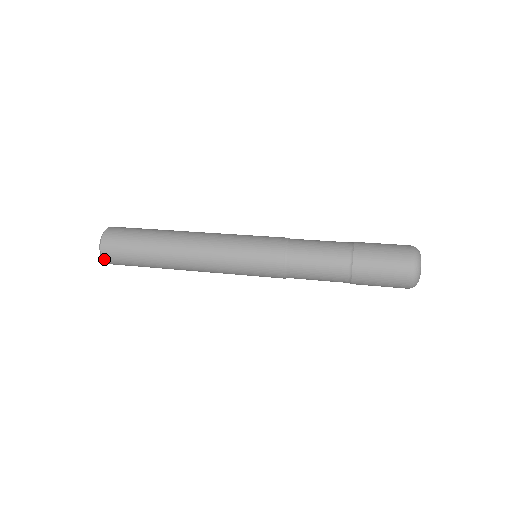
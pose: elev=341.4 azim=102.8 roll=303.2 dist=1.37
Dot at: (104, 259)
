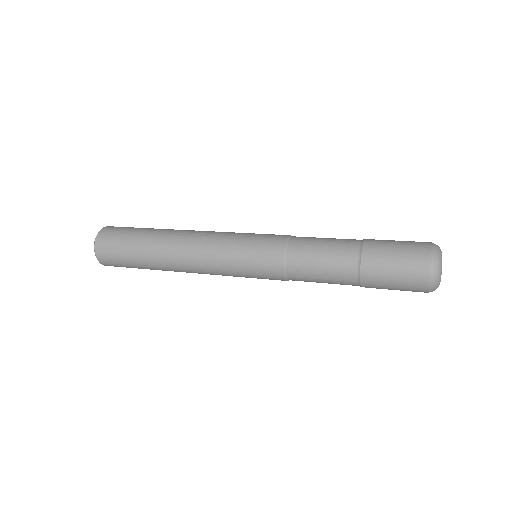
Dot at: (97, 256)
